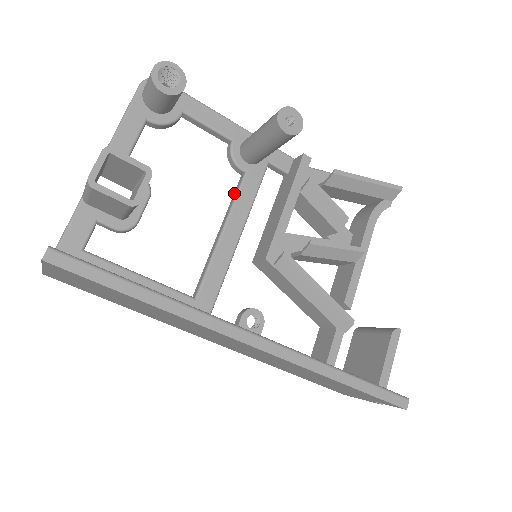
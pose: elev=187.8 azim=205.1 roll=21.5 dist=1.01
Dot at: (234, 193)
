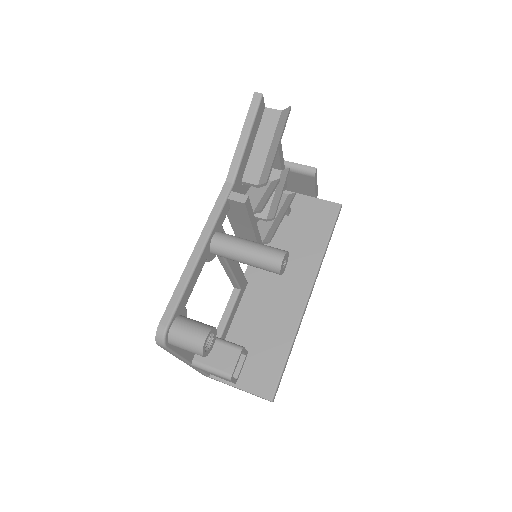
Dot at: (218, 256)
